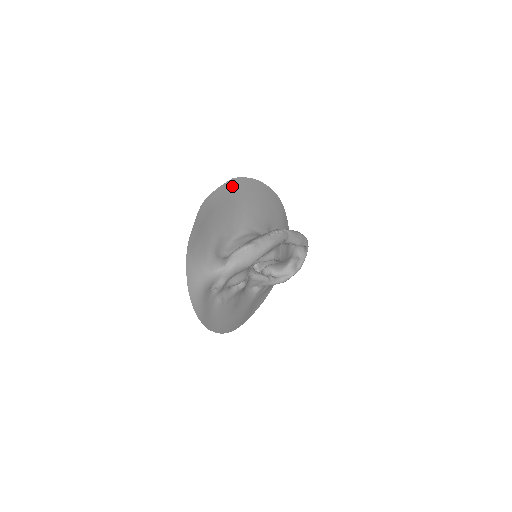
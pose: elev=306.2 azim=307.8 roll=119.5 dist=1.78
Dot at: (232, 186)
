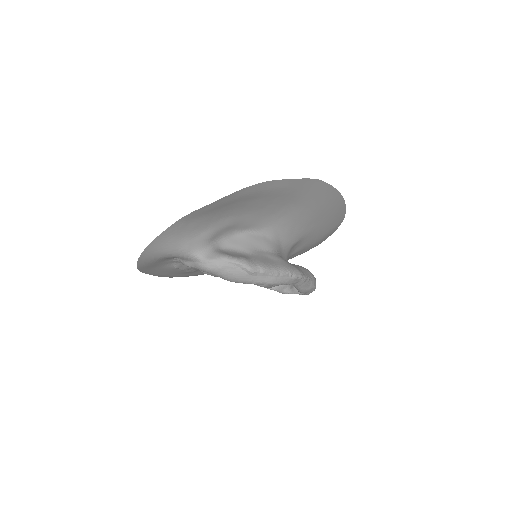
Dot at: (307, 185)
